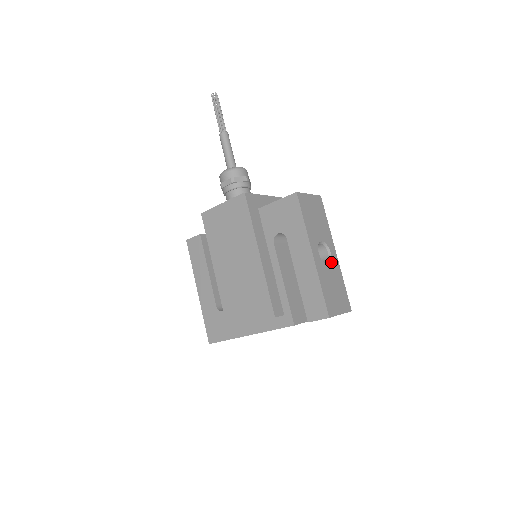
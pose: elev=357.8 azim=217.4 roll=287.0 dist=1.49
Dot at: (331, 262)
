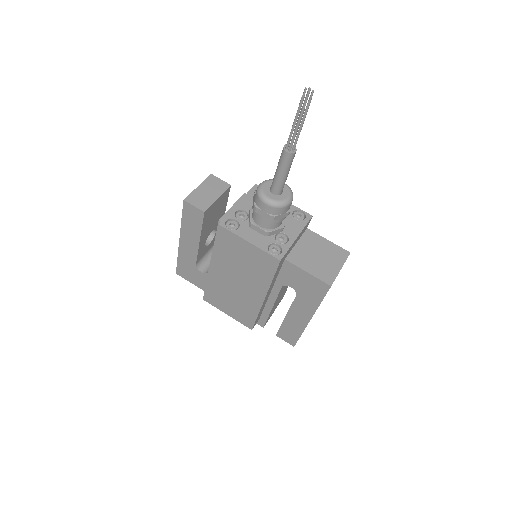
Dot at: occluded
